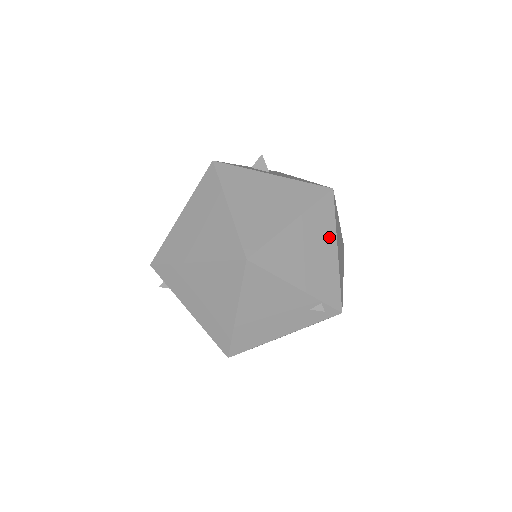
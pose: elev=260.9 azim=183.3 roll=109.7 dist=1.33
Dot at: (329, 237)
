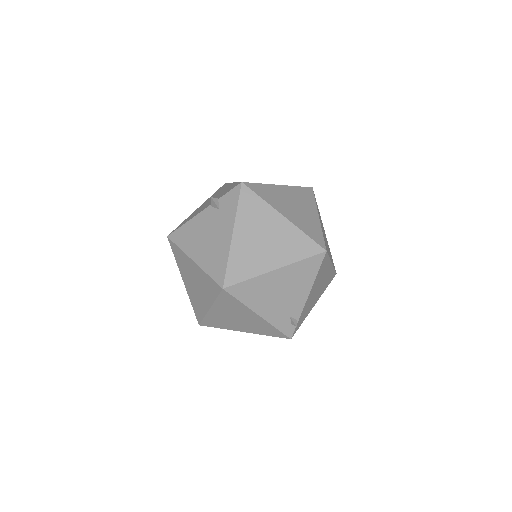
Dot at: (321, 293)
